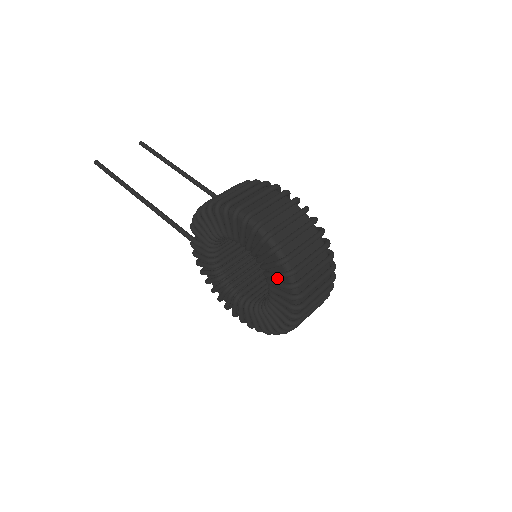
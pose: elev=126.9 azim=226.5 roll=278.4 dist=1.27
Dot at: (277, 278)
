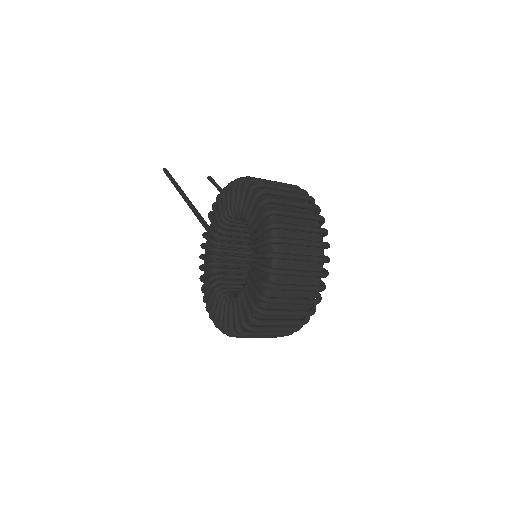
Dot at: (261, 251)
